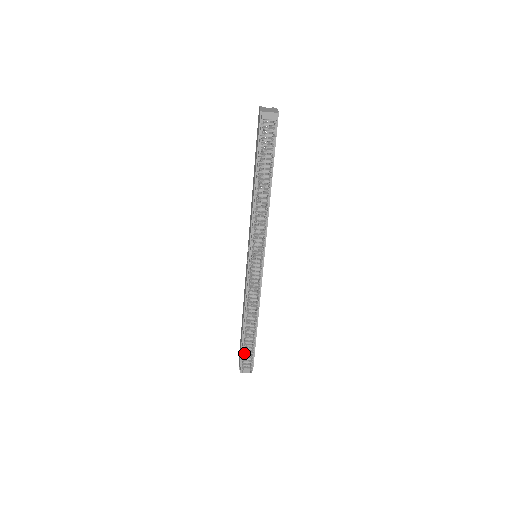
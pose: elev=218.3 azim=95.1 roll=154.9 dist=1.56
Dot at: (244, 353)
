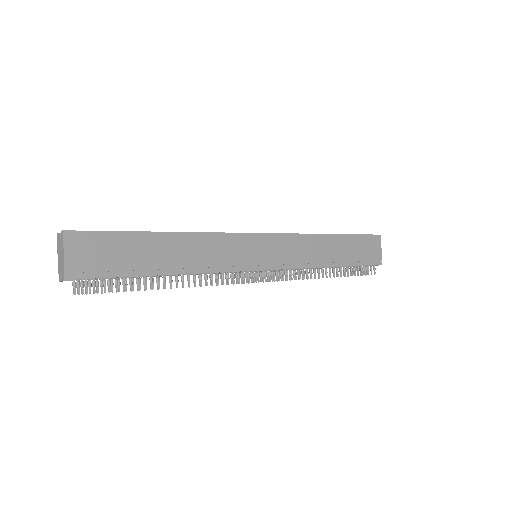
Dot at: (350, 272)
